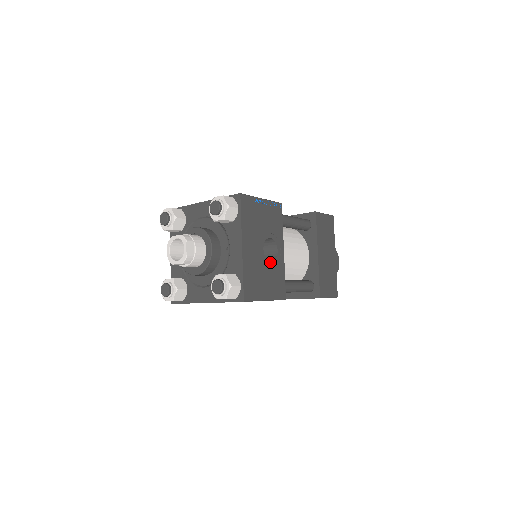
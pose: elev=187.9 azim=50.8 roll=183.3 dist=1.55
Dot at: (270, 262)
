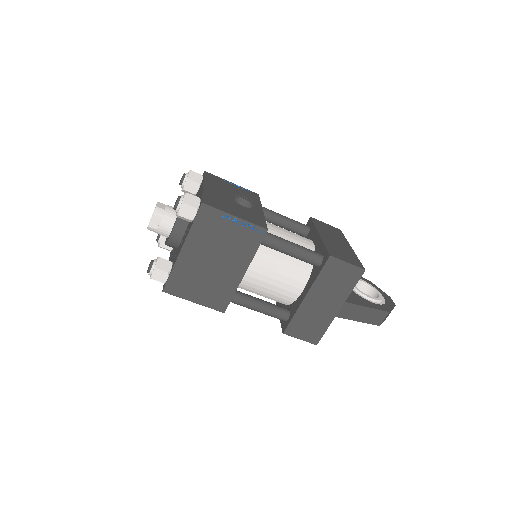
Dot at: (242, 206)
